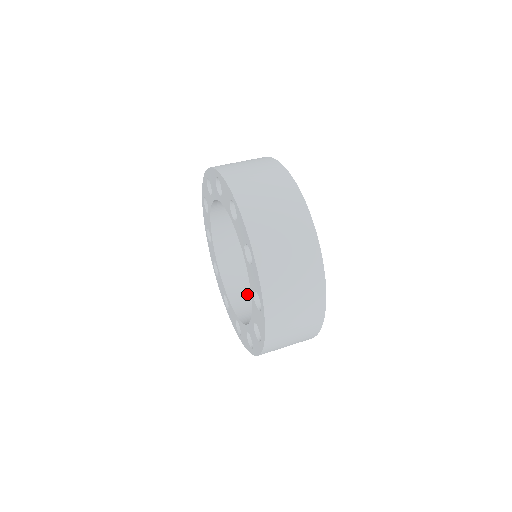
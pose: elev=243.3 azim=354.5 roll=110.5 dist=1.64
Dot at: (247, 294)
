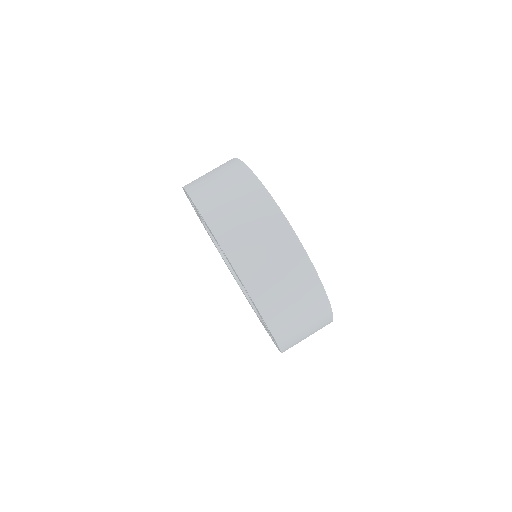
Dot at: occluded
